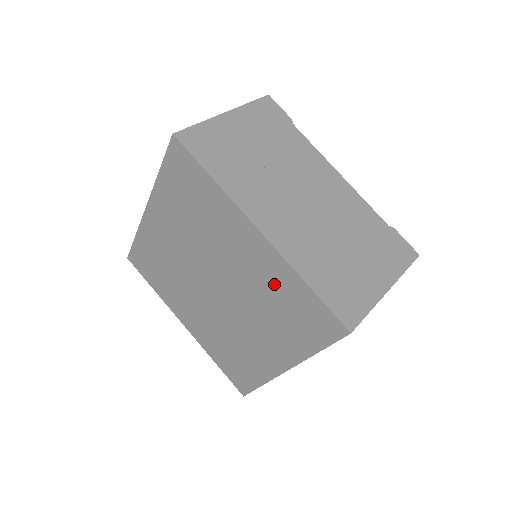
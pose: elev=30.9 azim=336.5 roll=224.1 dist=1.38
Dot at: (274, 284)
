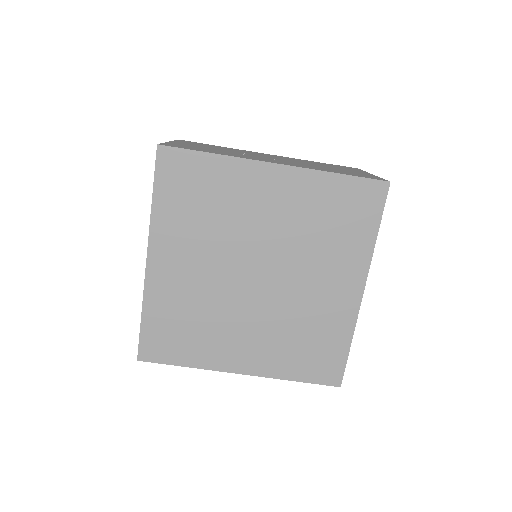
Dot at: (311, 204)
